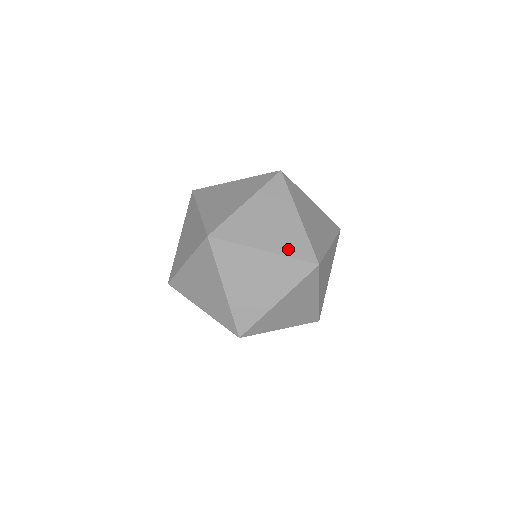
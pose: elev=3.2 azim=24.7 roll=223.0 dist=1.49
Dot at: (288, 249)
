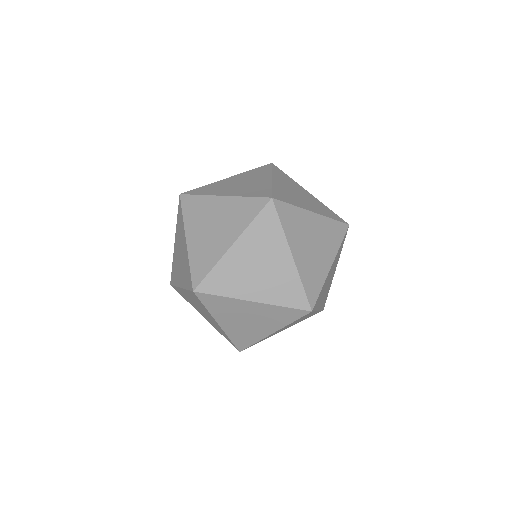
Dot at: (279, 297)
